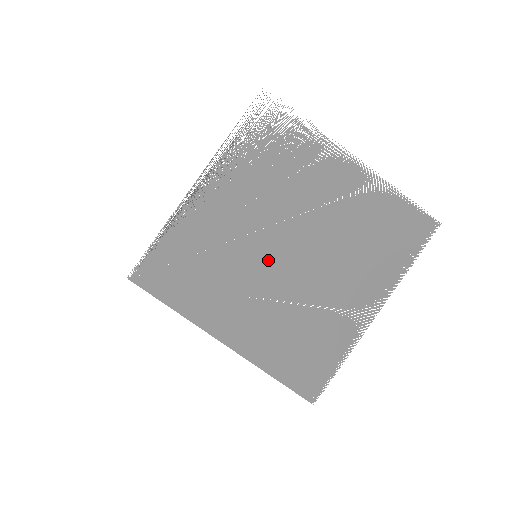
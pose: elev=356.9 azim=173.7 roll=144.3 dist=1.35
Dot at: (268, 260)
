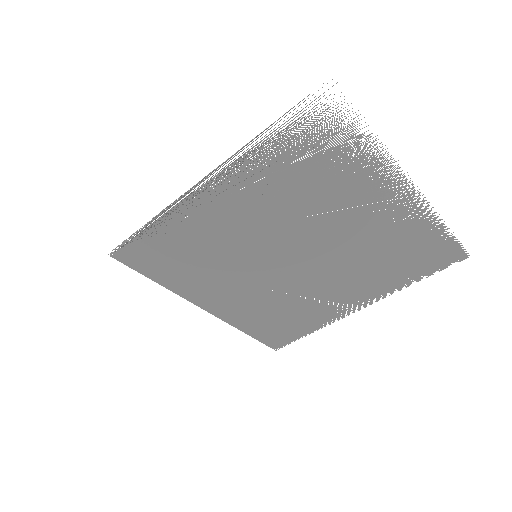
Dot at: (268, 261)
